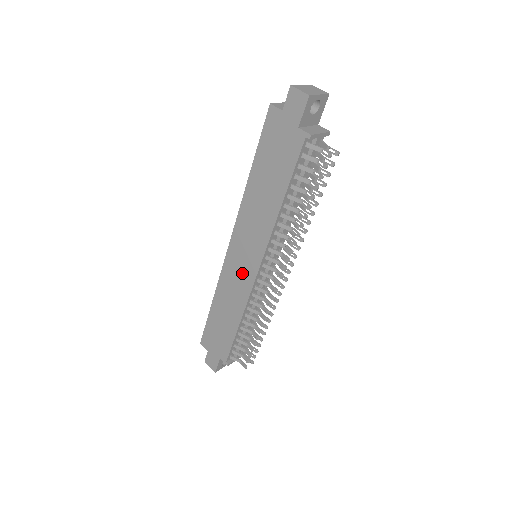
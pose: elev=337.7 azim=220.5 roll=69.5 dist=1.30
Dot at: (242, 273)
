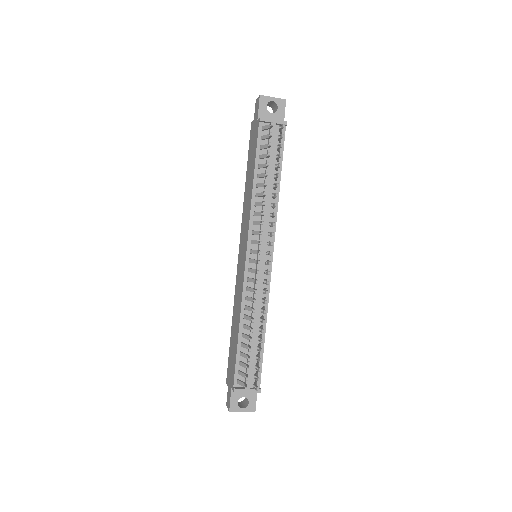
Dot at: (241, 270)
